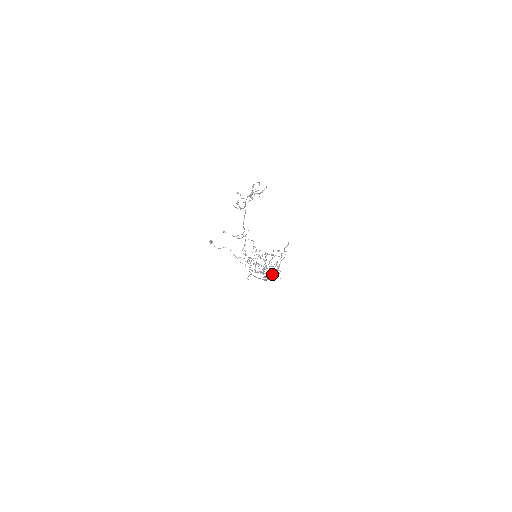
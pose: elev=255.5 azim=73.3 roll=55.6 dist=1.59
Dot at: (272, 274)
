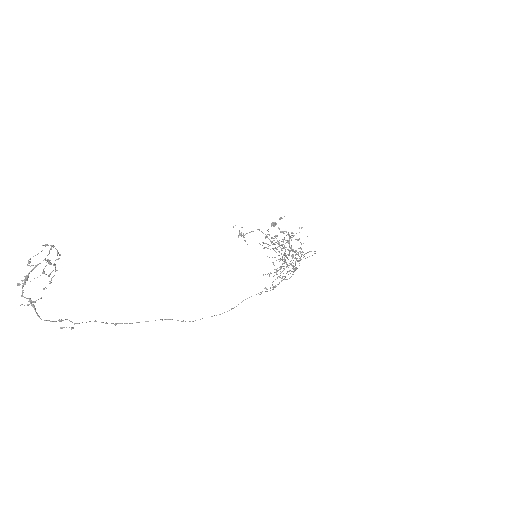
Dot at: occluded
